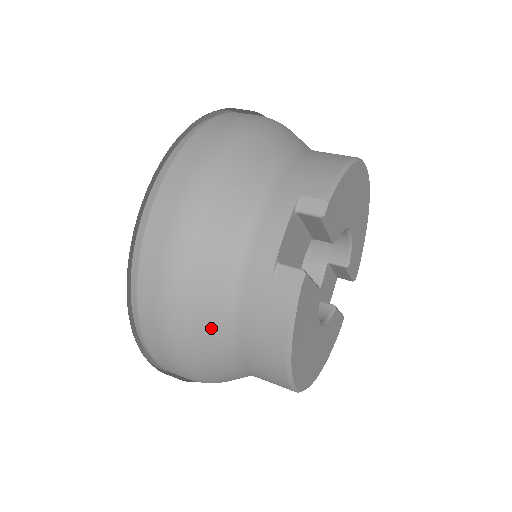
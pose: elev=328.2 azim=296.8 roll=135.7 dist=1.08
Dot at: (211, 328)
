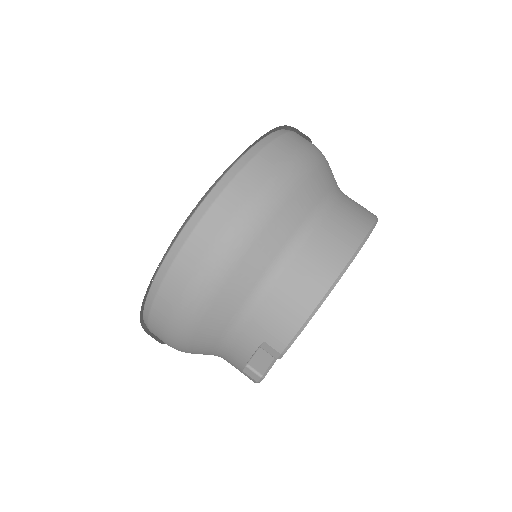
Dot at: occluded
